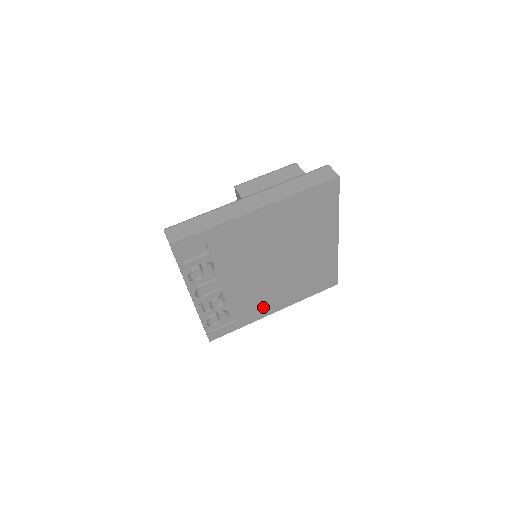
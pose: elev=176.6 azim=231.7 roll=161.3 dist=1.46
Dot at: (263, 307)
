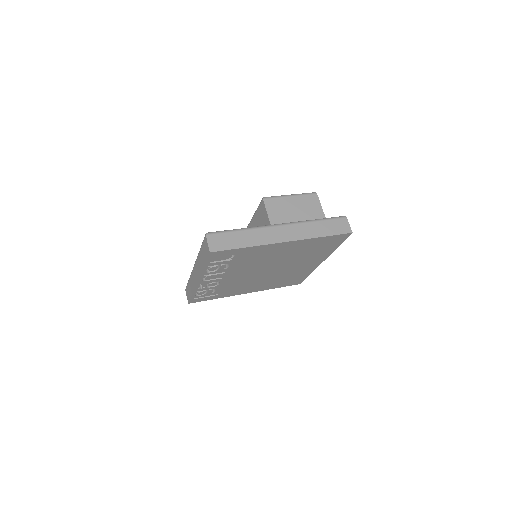
Dot at: (241, 290)
